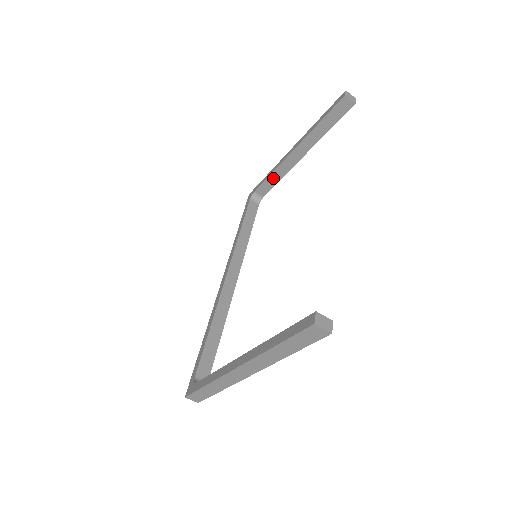
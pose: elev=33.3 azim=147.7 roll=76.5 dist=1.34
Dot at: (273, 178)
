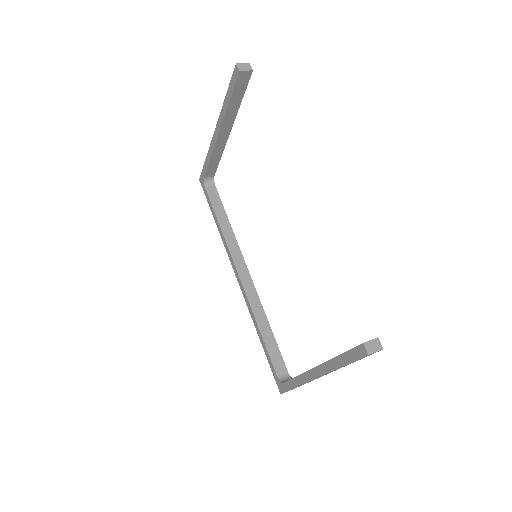
Dot at: (214, 161)
